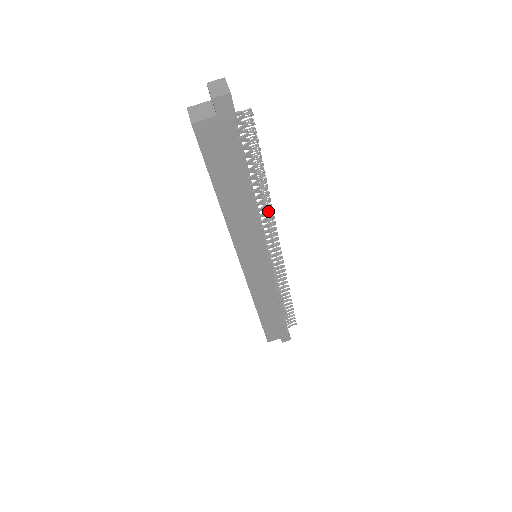
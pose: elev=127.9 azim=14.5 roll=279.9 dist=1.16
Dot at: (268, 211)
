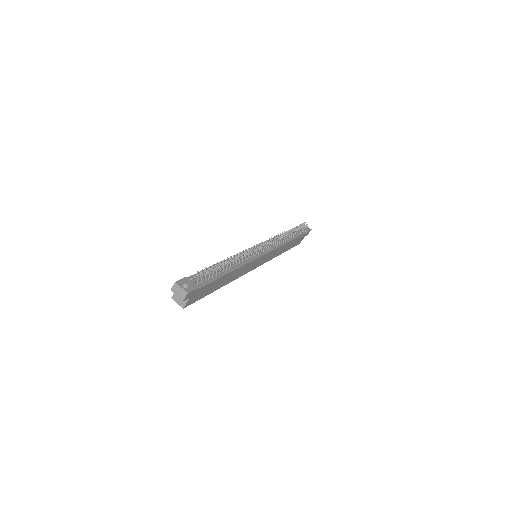
Dot at: occluded
